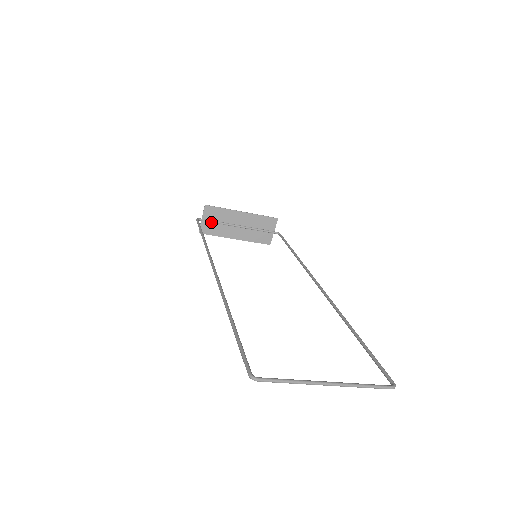
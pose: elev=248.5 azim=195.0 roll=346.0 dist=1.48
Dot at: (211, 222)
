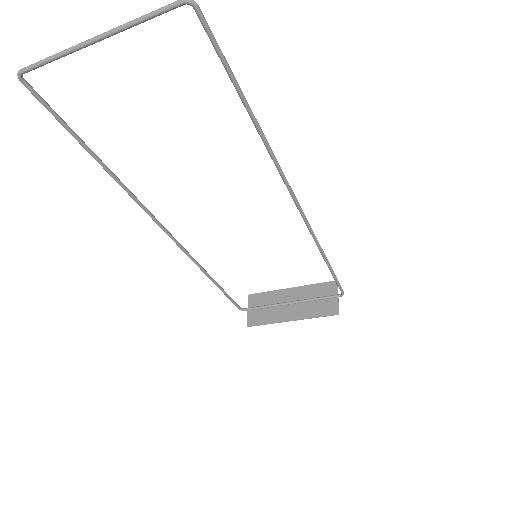
Dot at: (257, 308)
